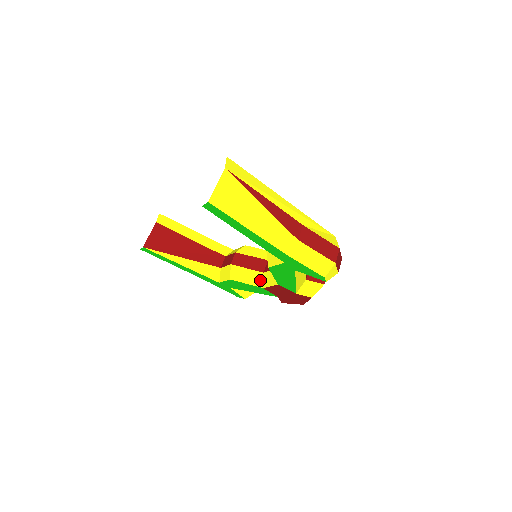
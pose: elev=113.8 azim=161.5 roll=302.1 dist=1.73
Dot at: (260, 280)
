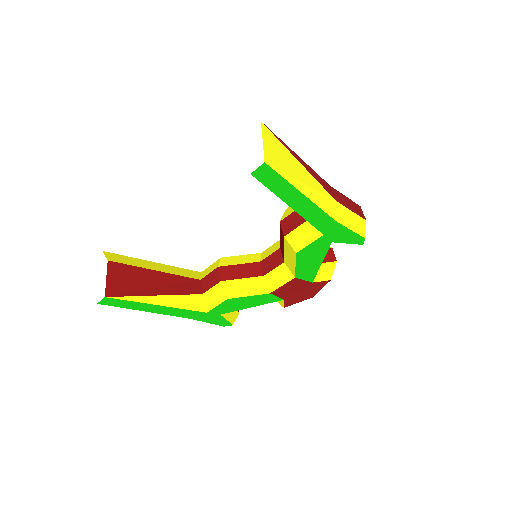
Dot at: (263, 286)
